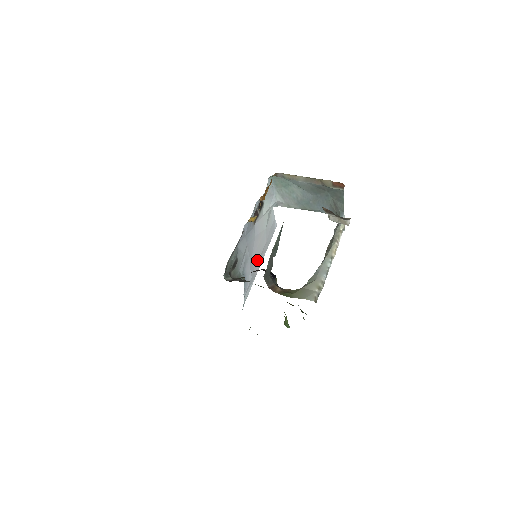
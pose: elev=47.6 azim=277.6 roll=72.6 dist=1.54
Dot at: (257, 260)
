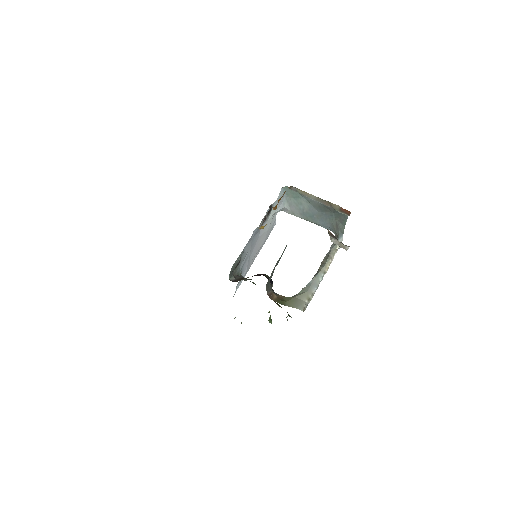
Dot at: (254, 256)
